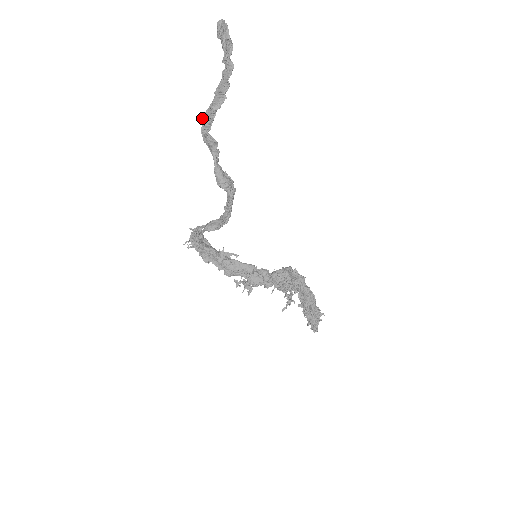
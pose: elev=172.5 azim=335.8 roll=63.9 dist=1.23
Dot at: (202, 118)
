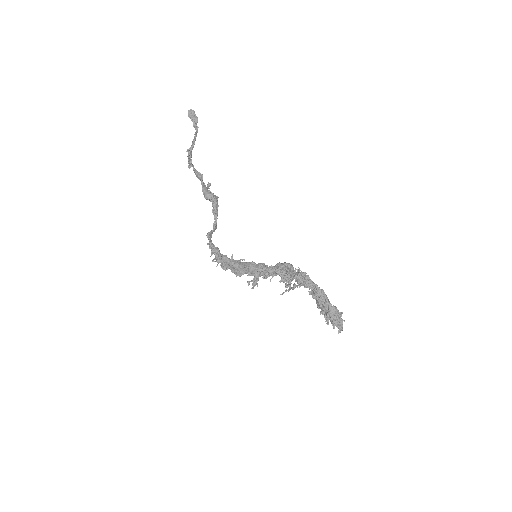
Dot at: occluded
